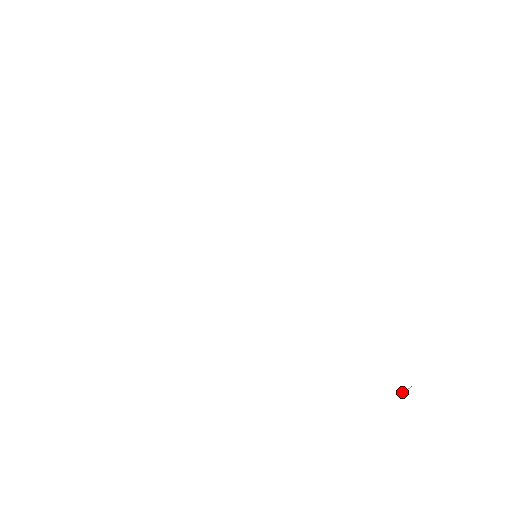
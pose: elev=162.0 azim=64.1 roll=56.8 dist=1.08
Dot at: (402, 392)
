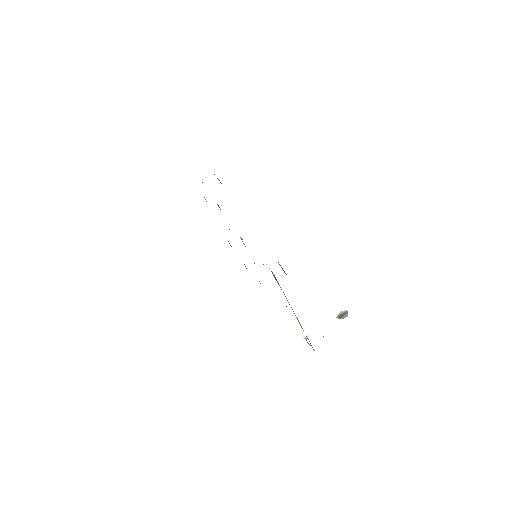
Dot at: (340, 316)
